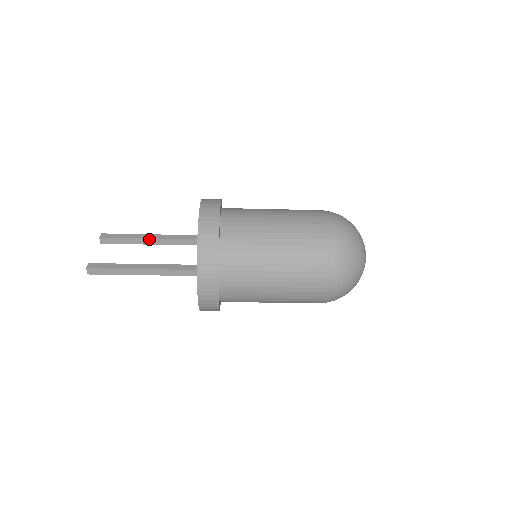
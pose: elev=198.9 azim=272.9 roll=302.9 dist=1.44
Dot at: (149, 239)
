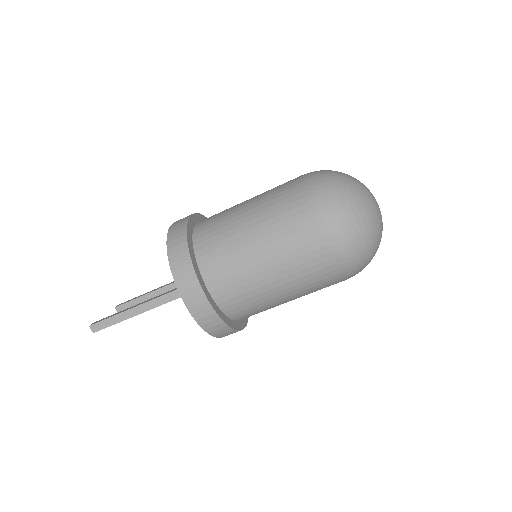
Dot at: (157, 290)
